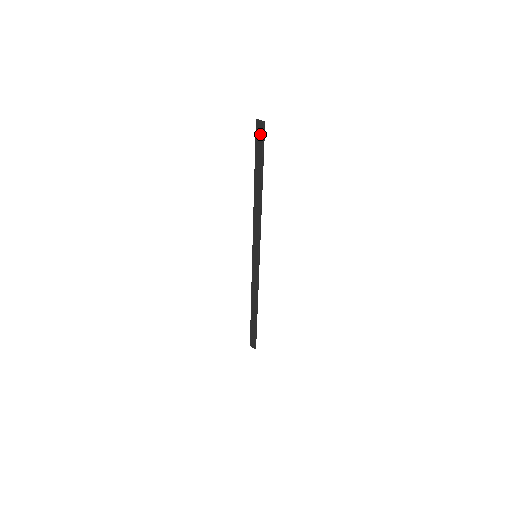
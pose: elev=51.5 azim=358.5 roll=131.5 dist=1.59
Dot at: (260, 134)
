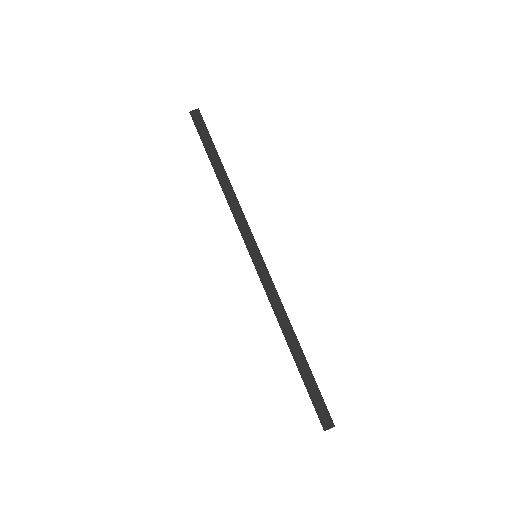
Dot at: (199, 120)
